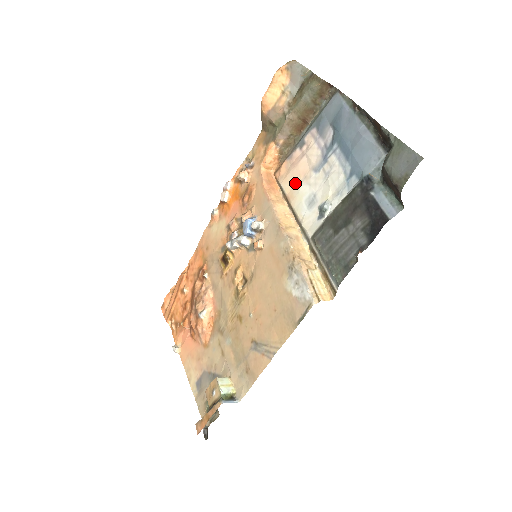
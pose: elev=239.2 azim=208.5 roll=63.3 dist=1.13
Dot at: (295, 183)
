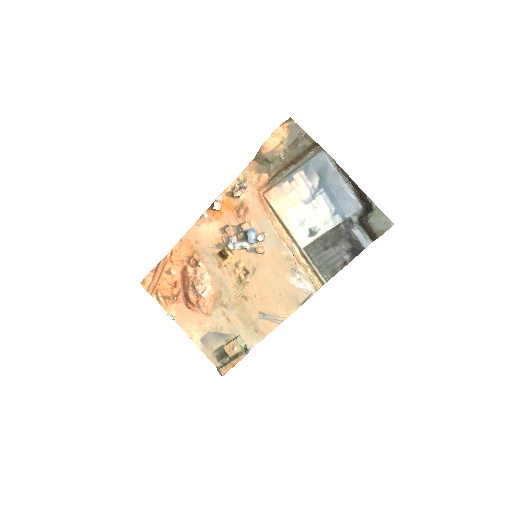
Dot at: (286, 207)
